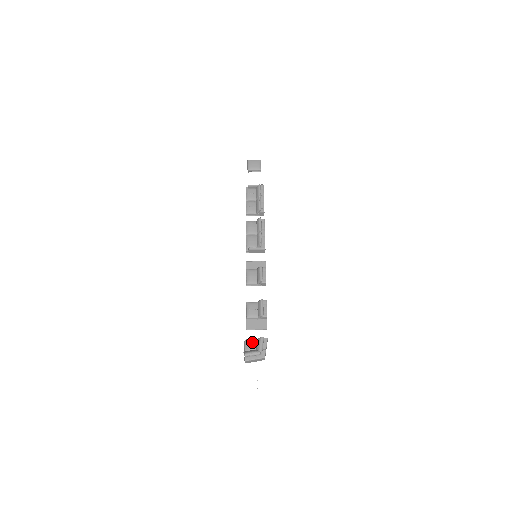
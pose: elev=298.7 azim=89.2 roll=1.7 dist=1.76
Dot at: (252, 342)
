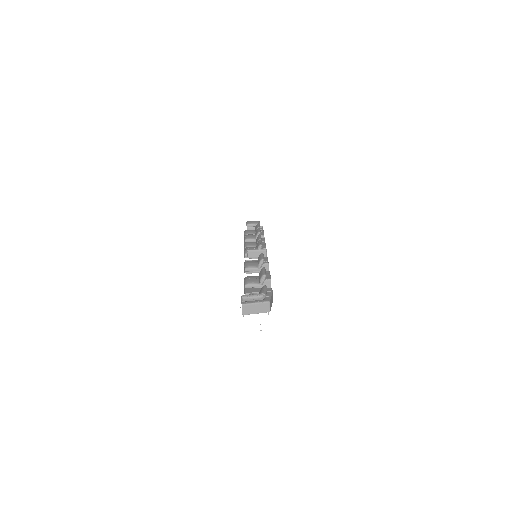
Dot at: occluded
